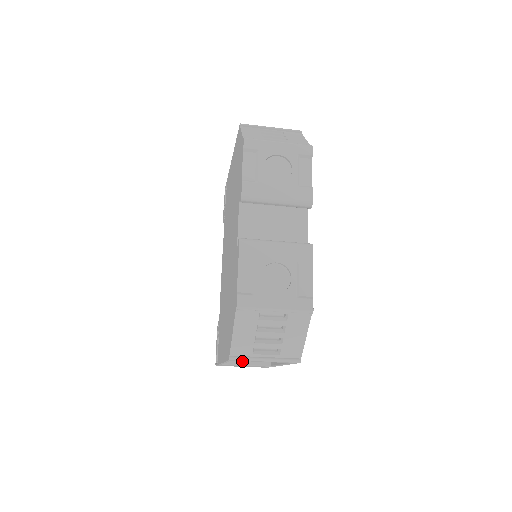
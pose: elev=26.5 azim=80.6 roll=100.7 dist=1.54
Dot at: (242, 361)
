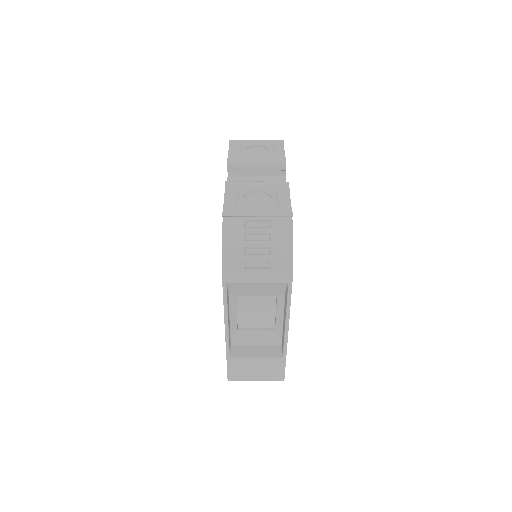
Dot at: (251, 354)
